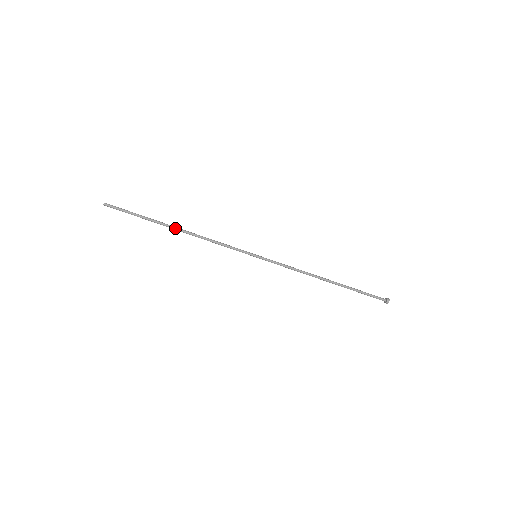
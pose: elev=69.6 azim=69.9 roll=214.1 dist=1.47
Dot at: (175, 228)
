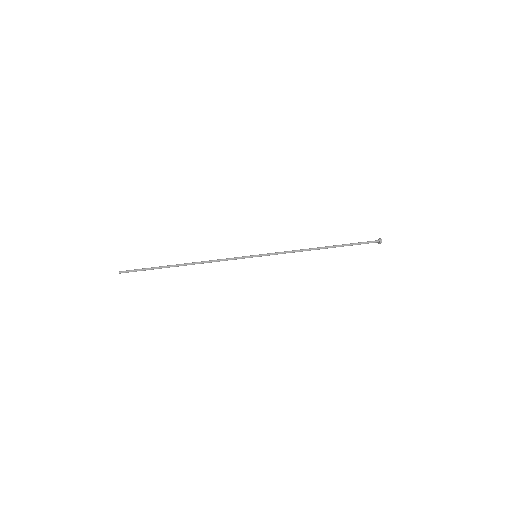
Dot at: (182, 264)
